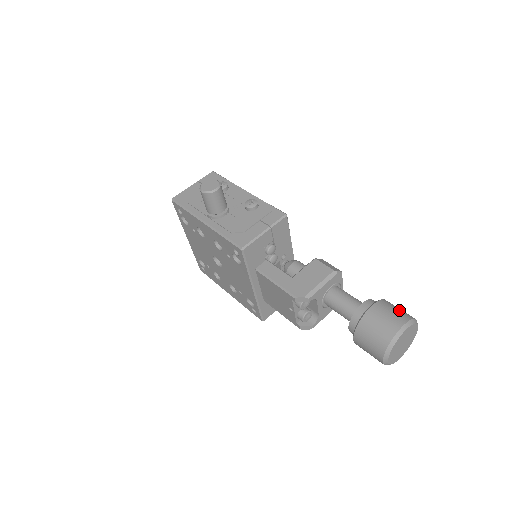
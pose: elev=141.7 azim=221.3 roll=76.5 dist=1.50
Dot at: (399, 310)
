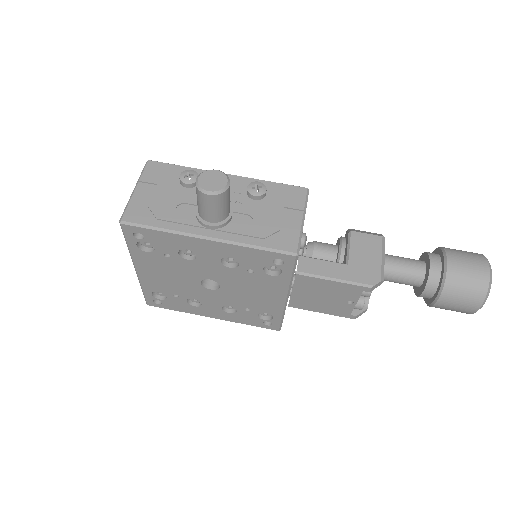
Dot at: (466, 252)
